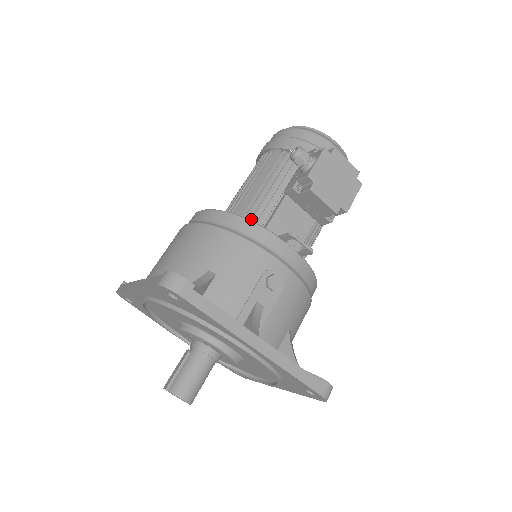
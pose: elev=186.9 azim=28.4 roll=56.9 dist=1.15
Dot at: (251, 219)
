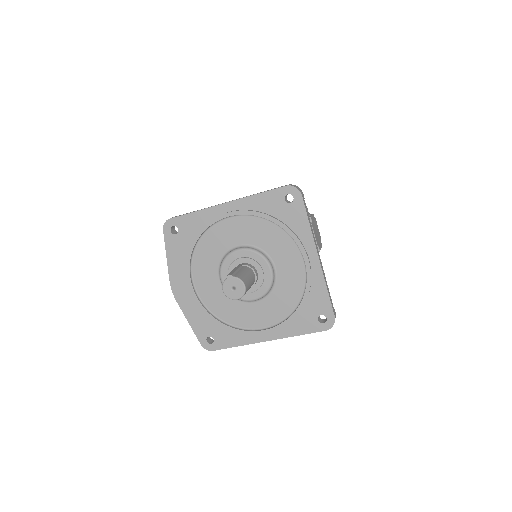
Dot at: occluded
